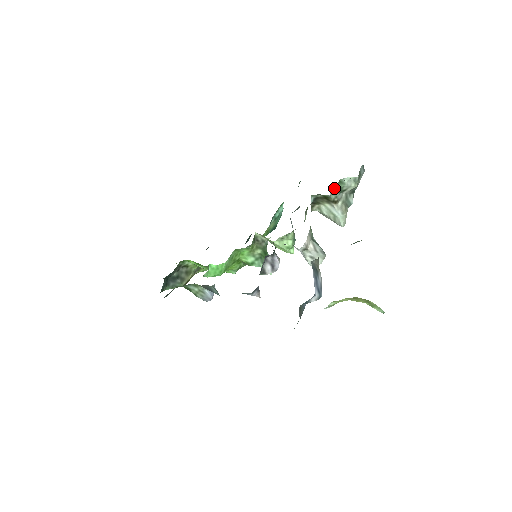
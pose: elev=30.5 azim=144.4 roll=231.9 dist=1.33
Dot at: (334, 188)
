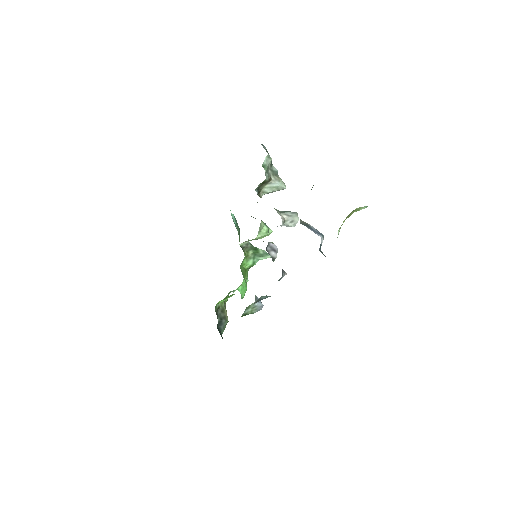
Dot at: (265, 173)
